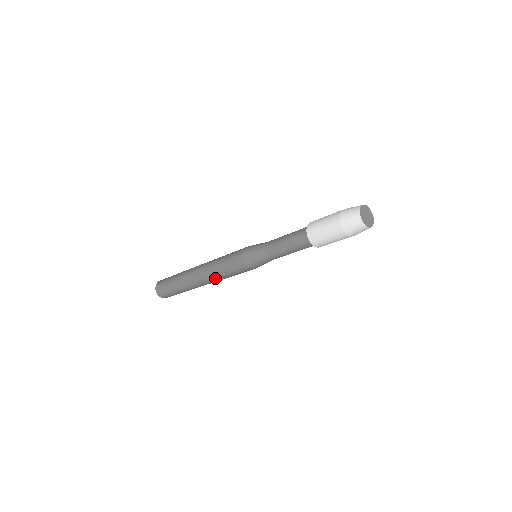
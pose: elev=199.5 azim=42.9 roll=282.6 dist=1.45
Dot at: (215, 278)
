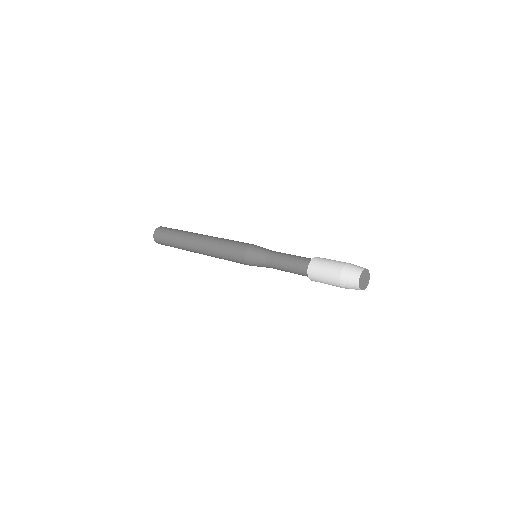
Dot at: occluded
